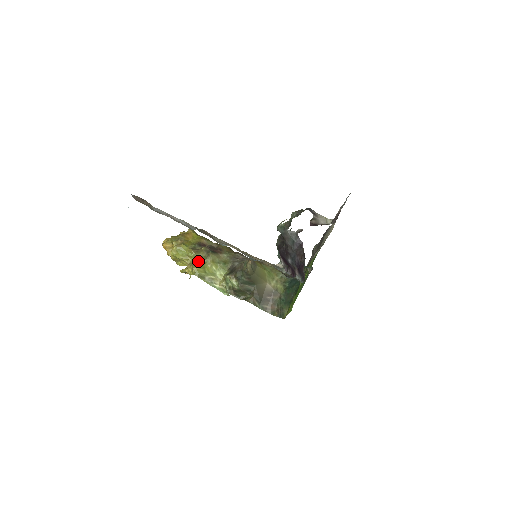
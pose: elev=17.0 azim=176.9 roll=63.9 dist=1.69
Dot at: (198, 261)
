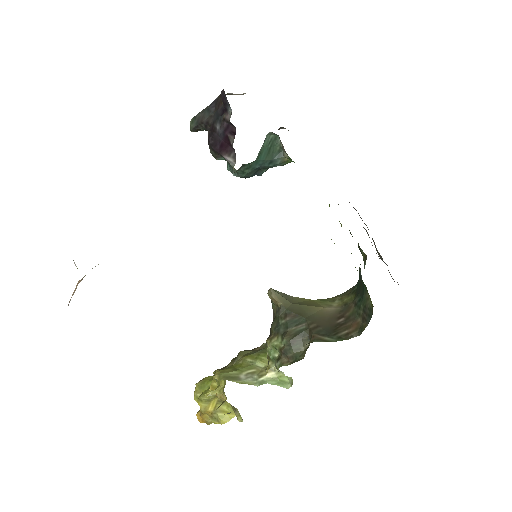
Dot at: occluded
